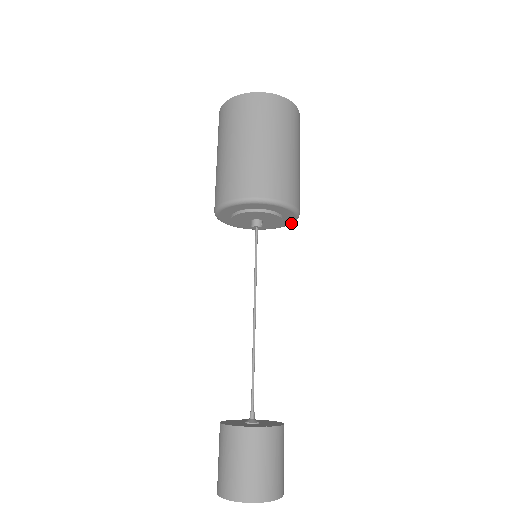
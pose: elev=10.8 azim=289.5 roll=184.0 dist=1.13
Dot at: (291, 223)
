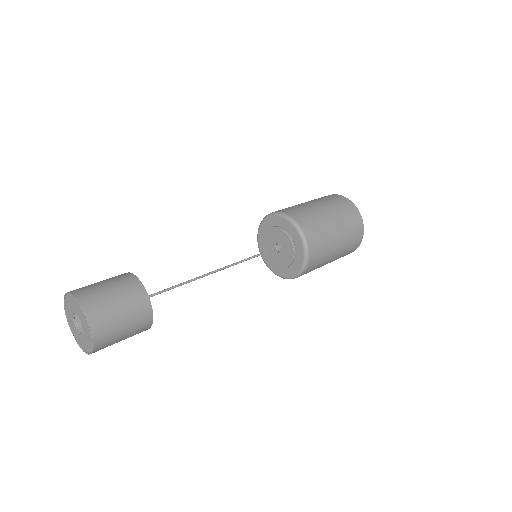
Dot at: (304, 247)
